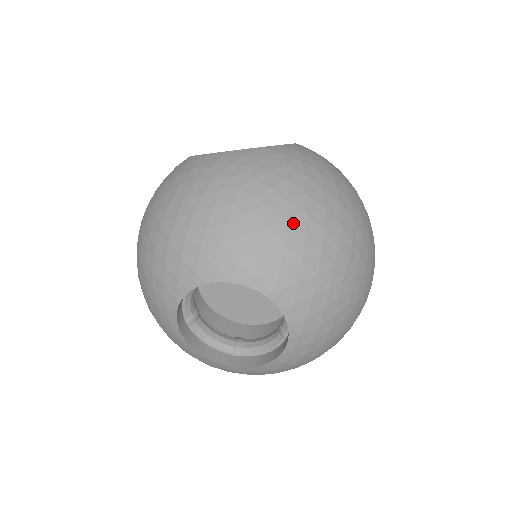
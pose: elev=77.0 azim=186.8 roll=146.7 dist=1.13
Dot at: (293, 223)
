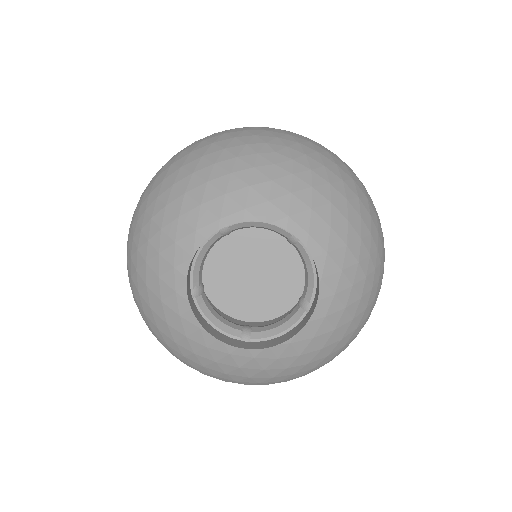
Dot at: (177, 181)
